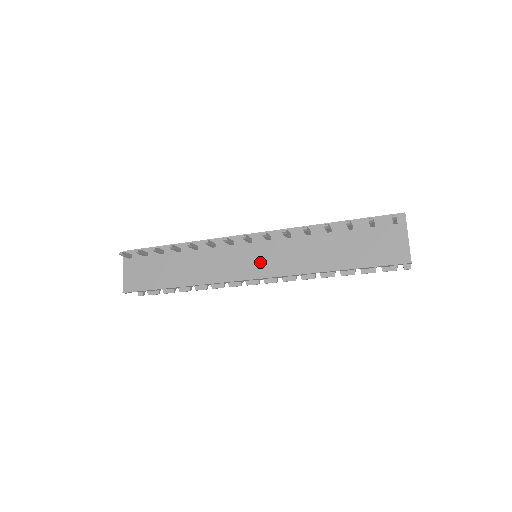
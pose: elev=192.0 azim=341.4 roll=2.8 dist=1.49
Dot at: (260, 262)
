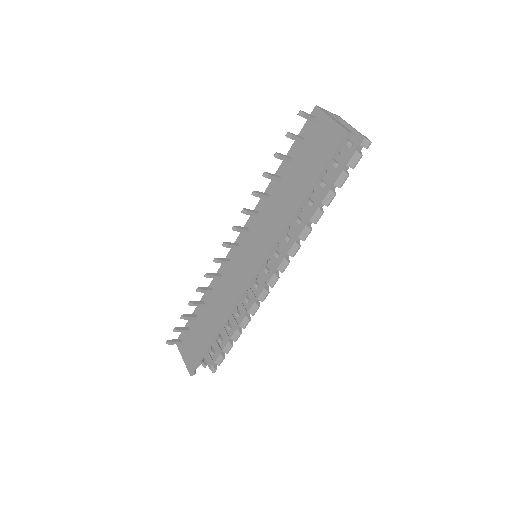
Dot at: (253, 254)
